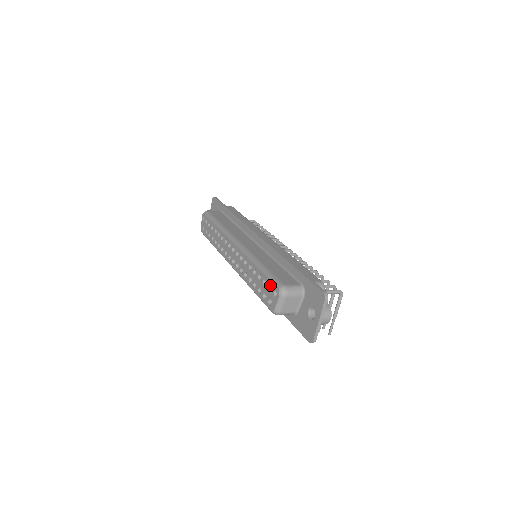
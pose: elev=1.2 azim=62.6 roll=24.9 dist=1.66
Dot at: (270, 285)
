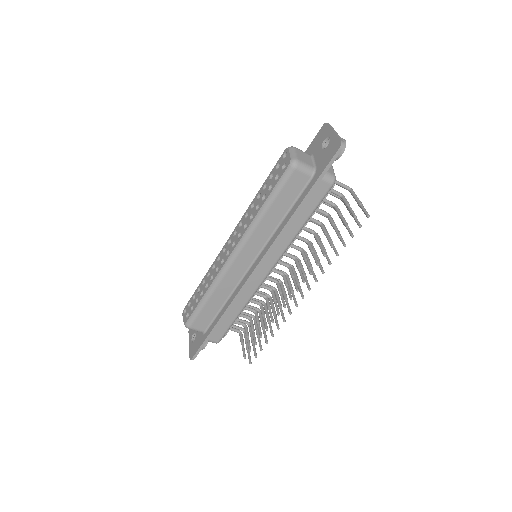
Dot at: (277, 167)
